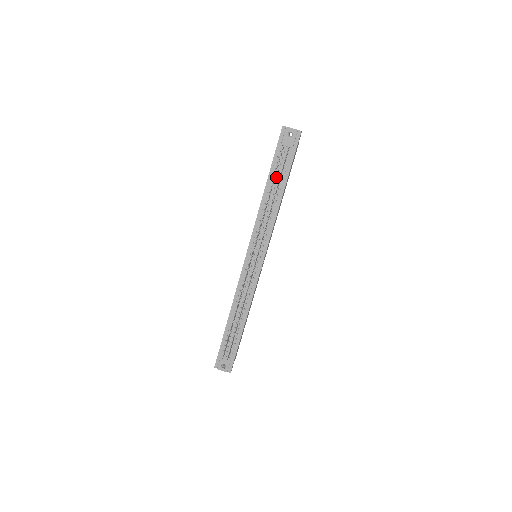
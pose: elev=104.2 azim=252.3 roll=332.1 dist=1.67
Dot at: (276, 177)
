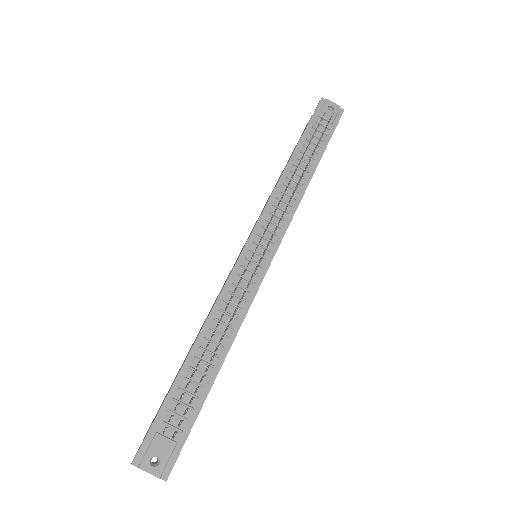
Dot at: occluded
